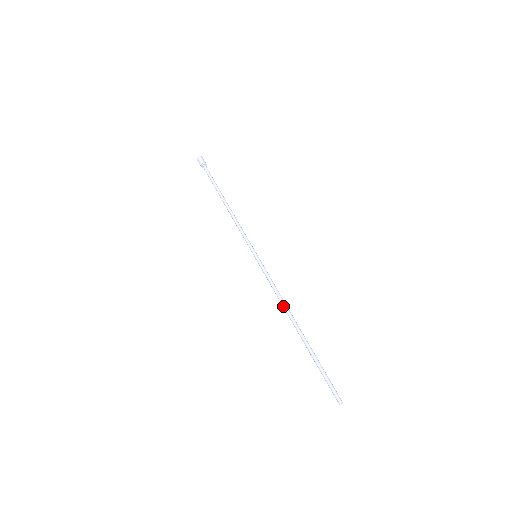
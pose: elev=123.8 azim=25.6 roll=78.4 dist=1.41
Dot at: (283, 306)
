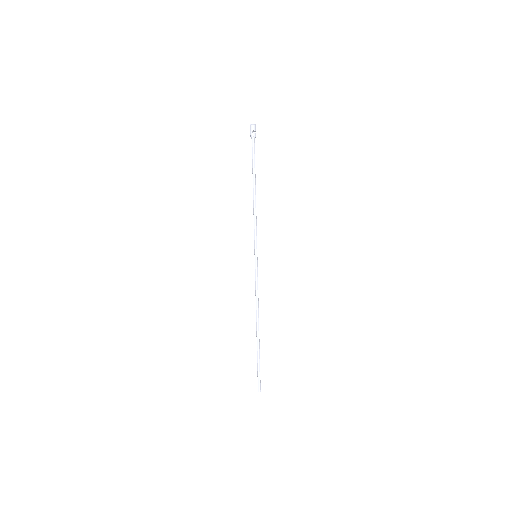
Dot at: (256, 308)
